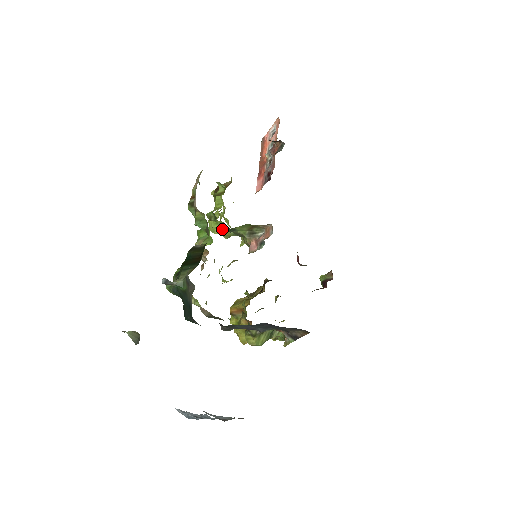
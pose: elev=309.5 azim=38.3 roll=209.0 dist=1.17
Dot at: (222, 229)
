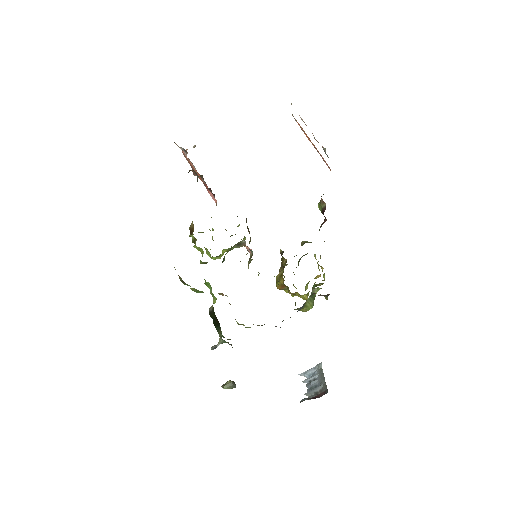
Dot at: (220, 256)
